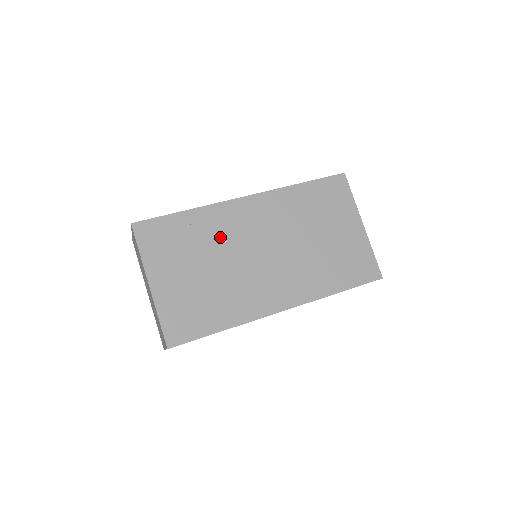
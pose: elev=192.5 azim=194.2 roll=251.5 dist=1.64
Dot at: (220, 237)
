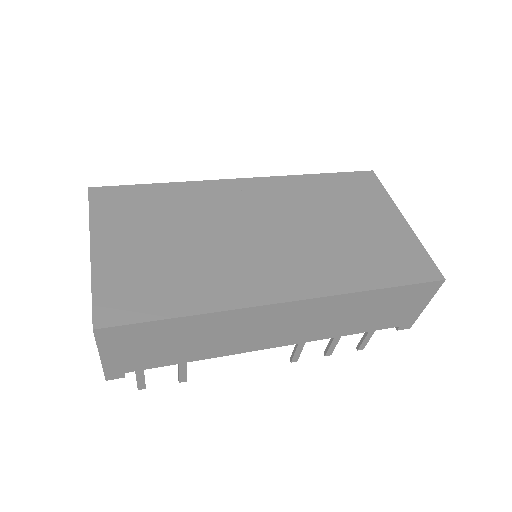
Dot at: (203, 211)
